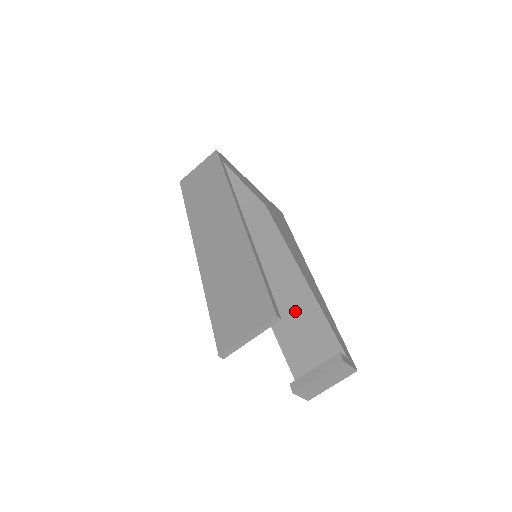
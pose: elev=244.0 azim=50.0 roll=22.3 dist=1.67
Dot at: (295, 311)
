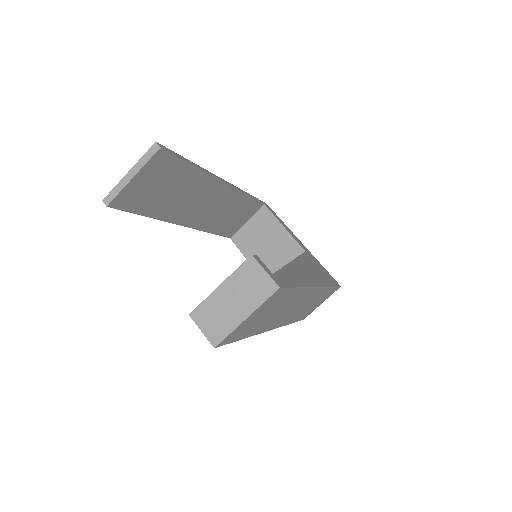
Dot at: occluded
